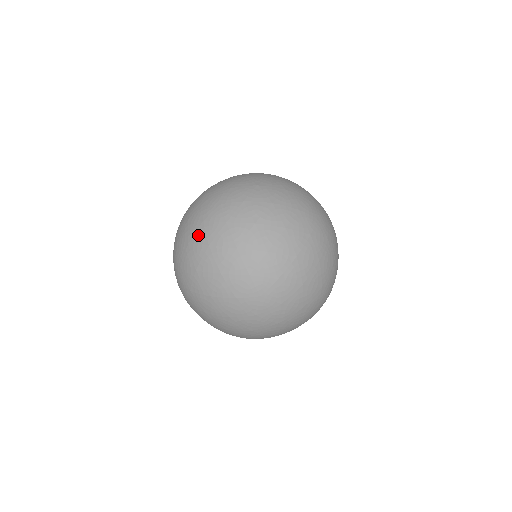
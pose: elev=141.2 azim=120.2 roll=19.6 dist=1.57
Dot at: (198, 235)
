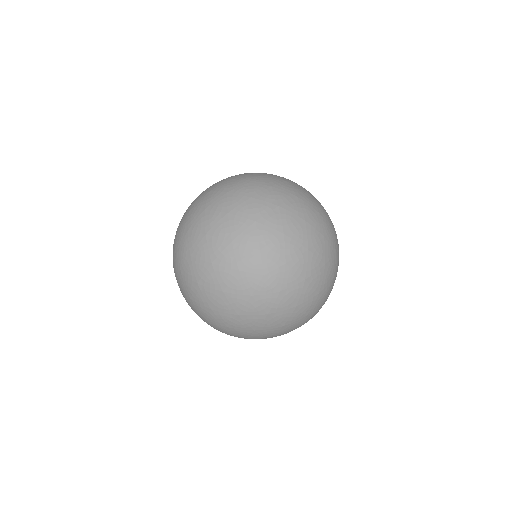
Dot at: (251, 309)
